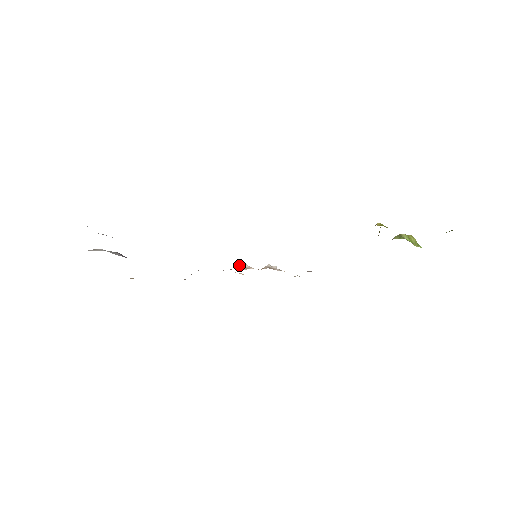
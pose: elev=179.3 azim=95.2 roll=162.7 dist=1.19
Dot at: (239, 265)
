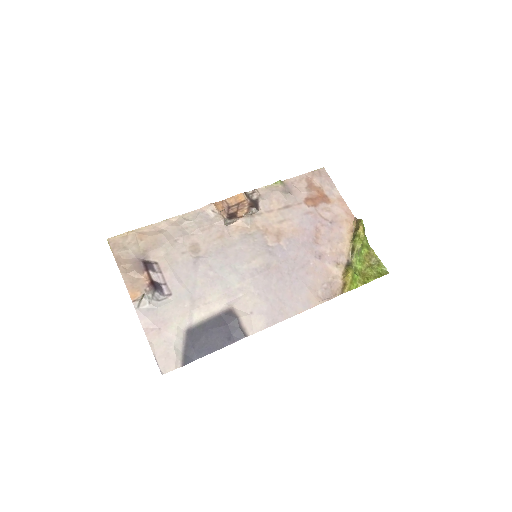
Dot at: (229, 223)
